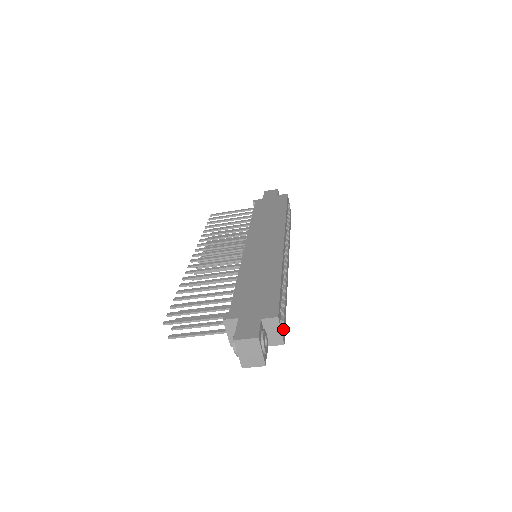
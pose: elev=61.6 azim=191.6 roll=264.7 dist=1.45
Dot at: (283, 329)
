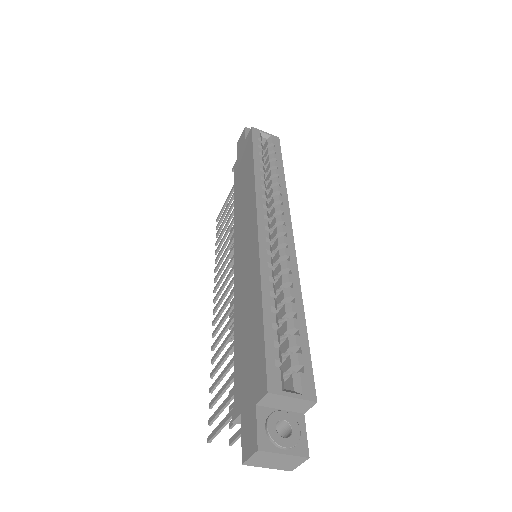
Dot at: (302, 380)
